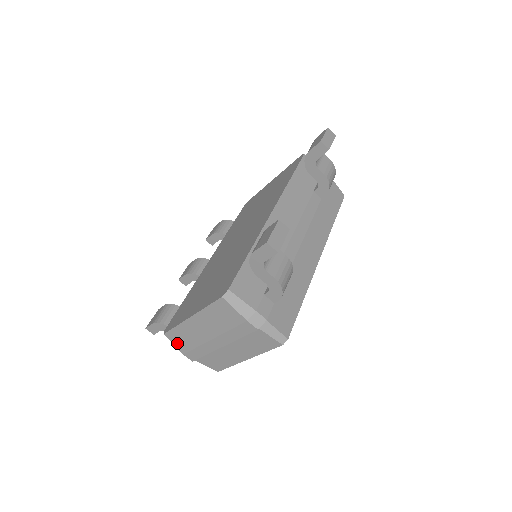
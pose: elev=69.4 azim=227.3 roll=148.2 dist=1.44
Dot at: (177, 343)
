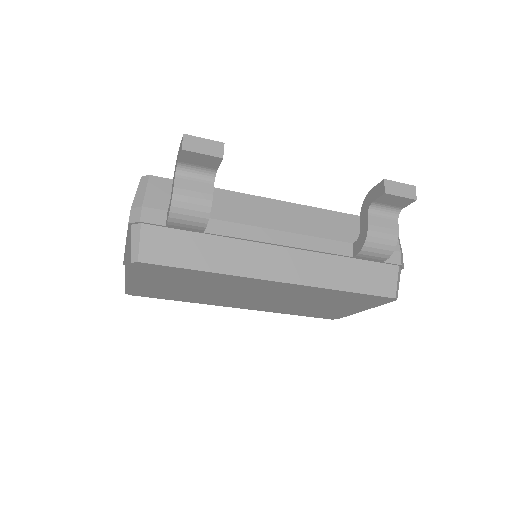
Dot at: occluded
